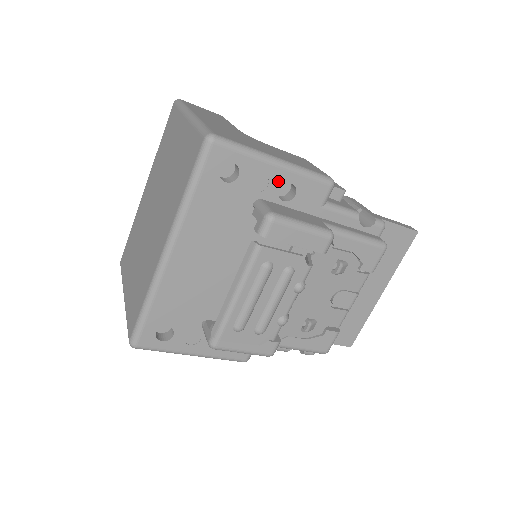
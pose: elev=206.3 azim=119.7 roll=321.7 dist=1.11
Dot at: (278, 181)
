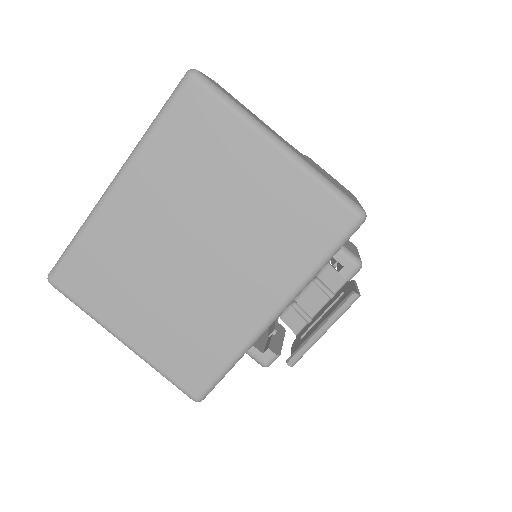
Dot at: occluded
